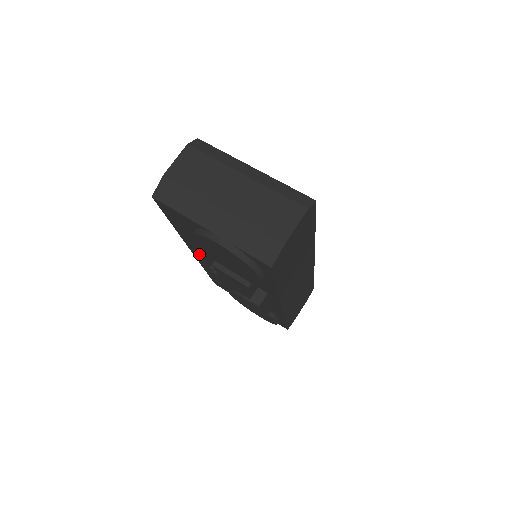
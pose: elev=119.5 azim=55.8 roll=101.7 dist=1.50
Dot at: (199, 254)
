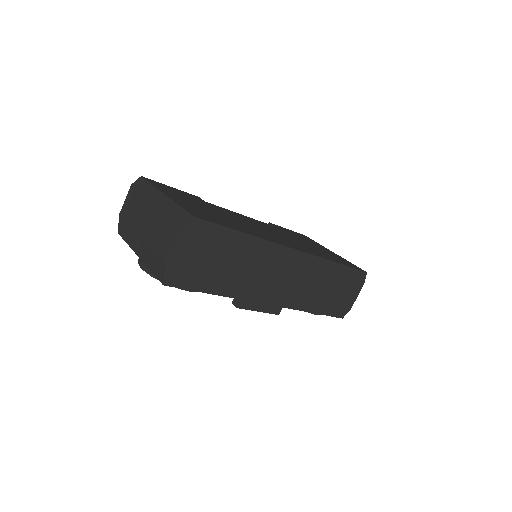
Dot at: occluded
